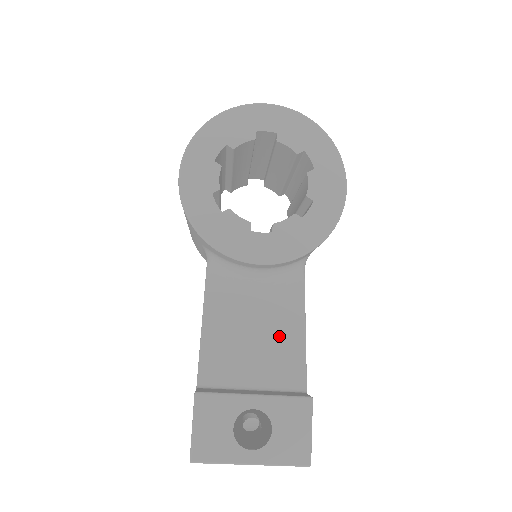
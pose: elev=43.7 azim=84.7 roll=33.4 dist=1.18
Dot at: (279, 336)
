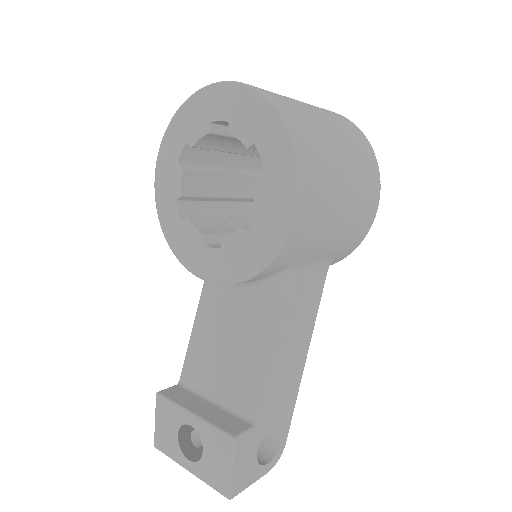
Dot at: (247, 355)
